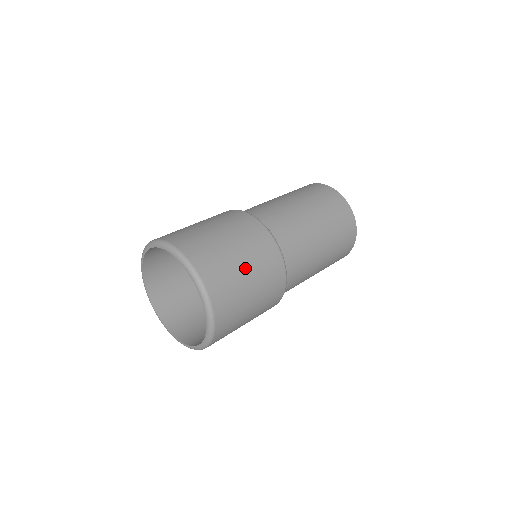
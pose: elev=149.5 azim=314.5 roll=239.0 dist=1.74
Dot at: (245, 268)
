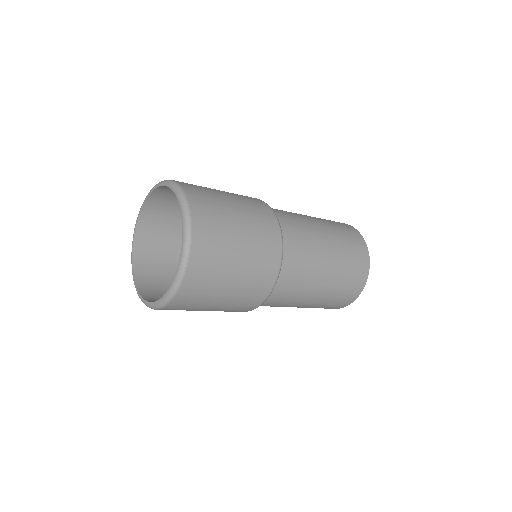
Dot at: occluded
